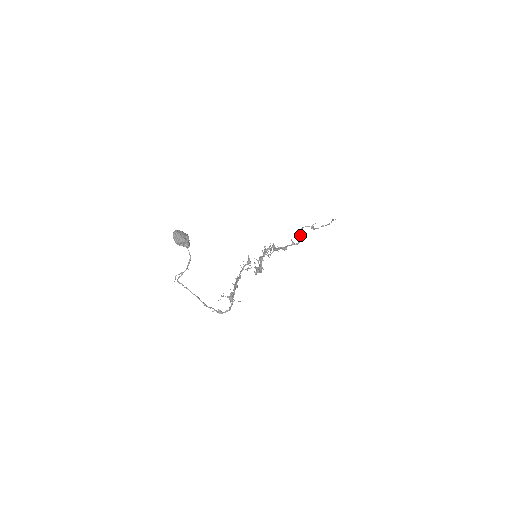
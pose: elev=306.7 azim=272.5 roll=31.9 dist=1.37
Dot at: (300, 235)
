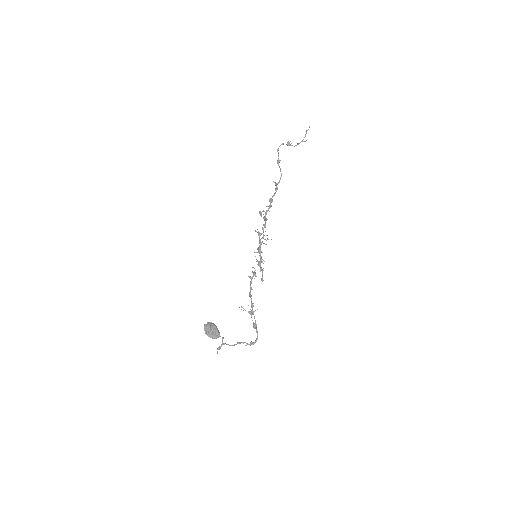
Dot at: (278, 161)
